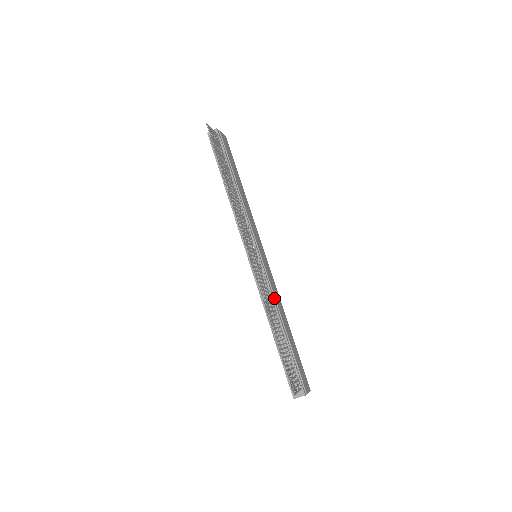
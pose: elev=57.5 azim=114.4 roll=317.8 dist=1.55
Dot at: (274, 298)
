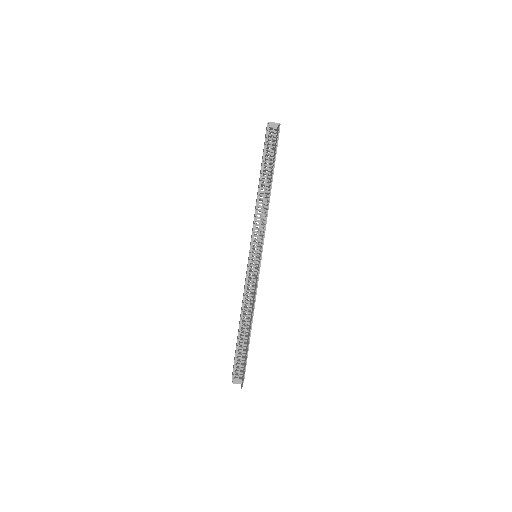
Dot at: (255, 299)
